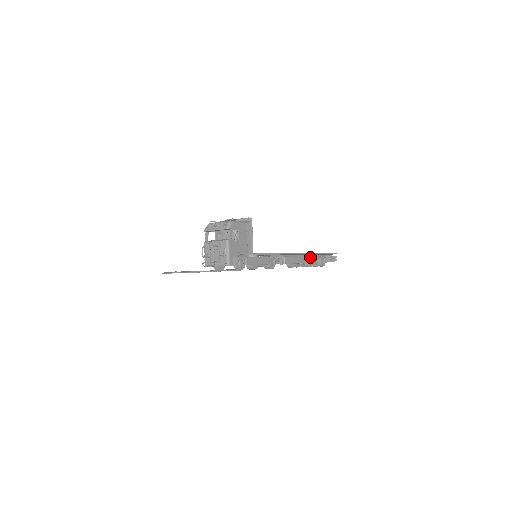
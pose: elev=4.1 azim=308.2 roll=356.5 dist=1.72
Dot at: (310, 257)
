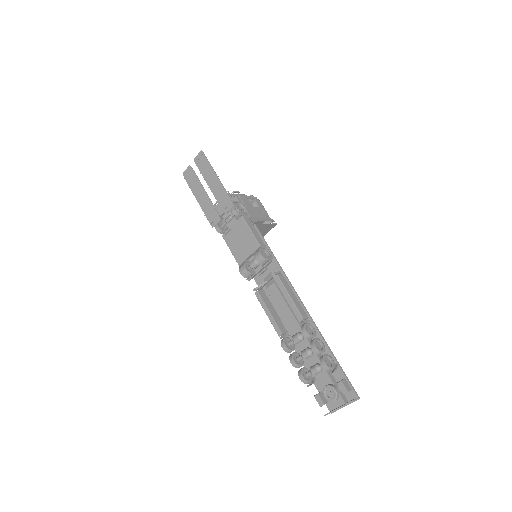
Dot at: (313, 329)
